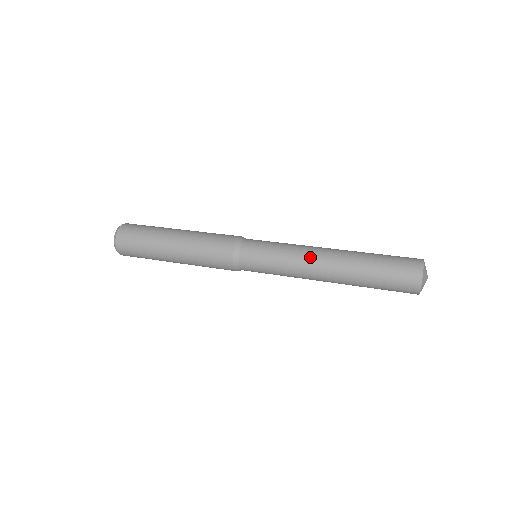
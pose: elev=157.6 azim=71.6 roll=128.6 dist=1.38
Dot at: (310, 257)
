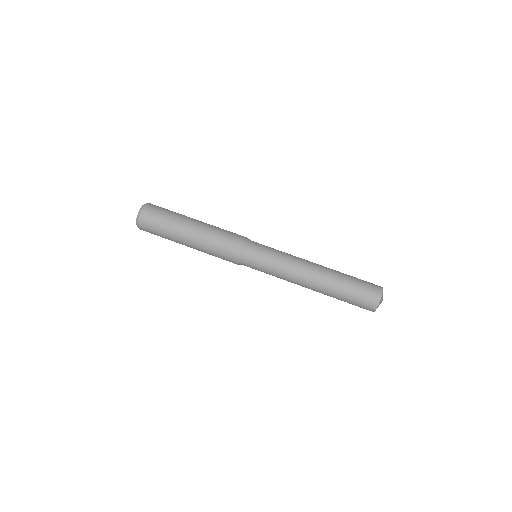
Dot at: (296, 280)
